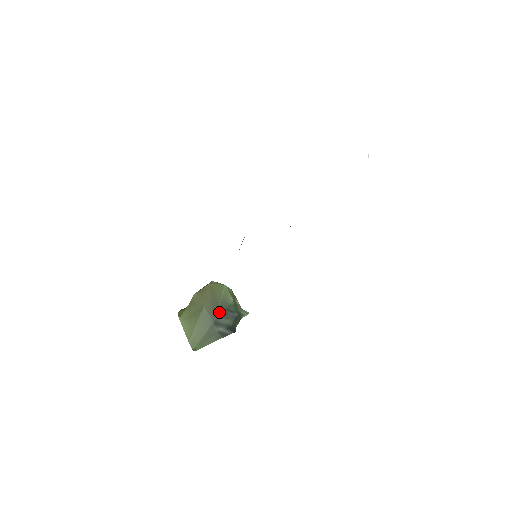
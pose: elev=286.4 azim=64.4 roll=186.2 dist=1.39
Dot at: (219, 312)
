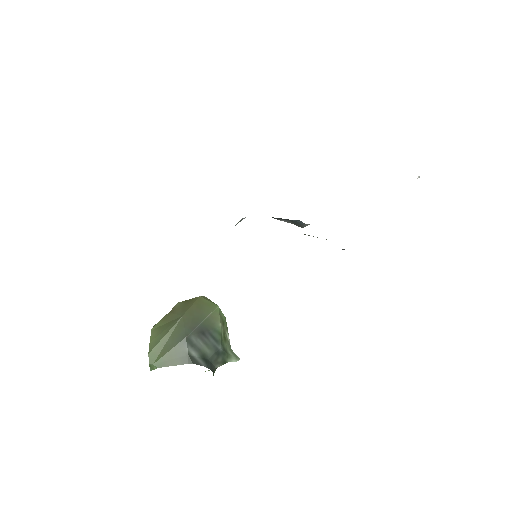
Dot at: (198, 330)
